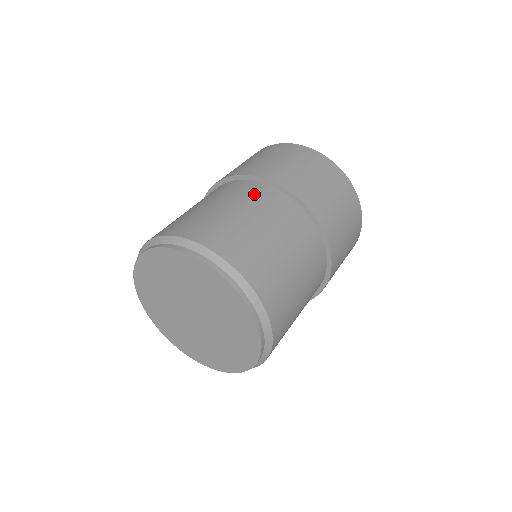
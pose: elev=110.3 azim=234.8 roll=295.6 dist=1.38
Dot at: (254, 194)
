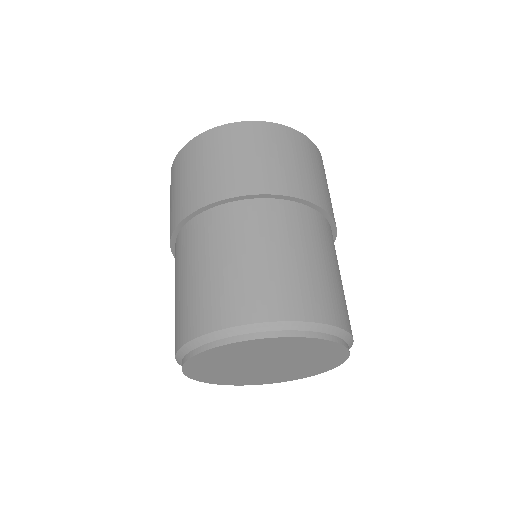
Dot at: (227, 225)
